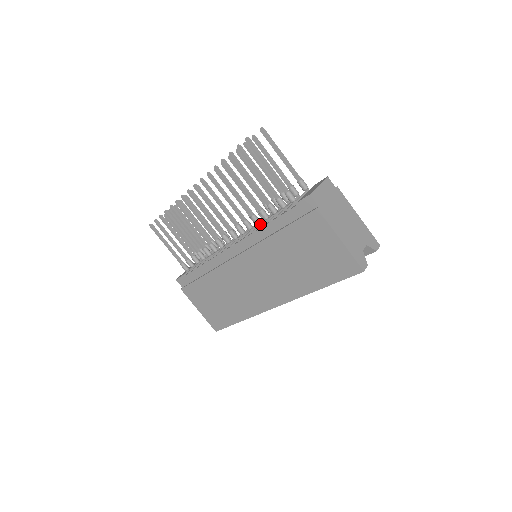
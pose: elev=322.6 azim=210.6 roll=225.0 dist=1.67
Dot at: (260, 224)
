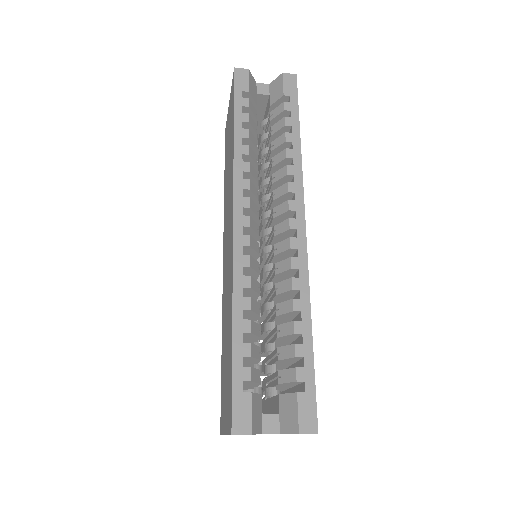
Dot at: occluded
